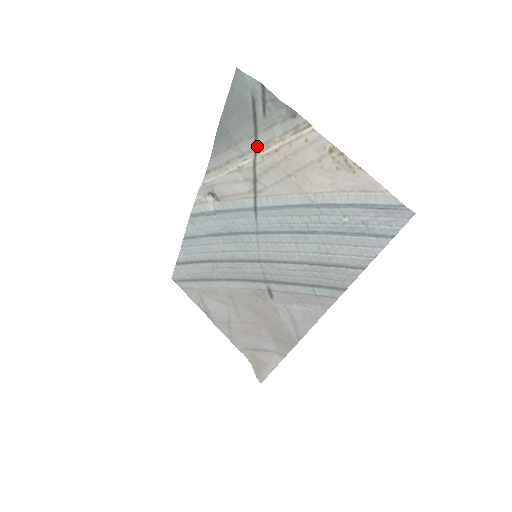
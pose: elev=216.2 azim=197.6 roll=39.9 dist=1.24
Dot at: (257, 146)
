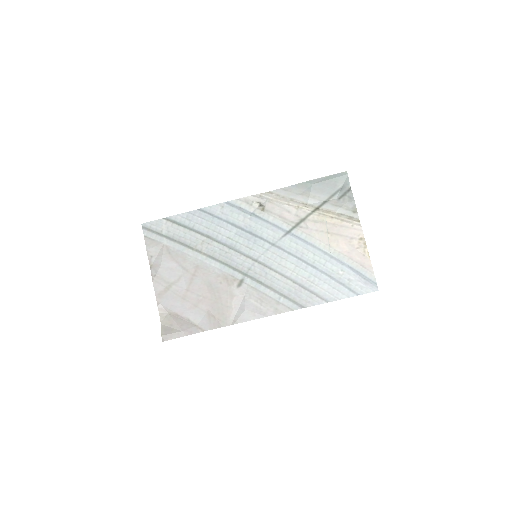
Dot at: (320, 207)
